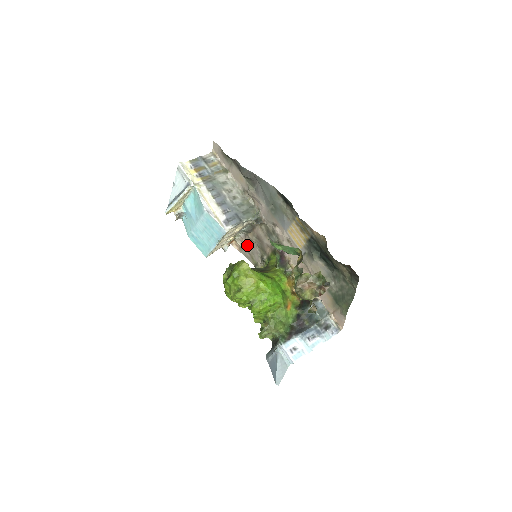
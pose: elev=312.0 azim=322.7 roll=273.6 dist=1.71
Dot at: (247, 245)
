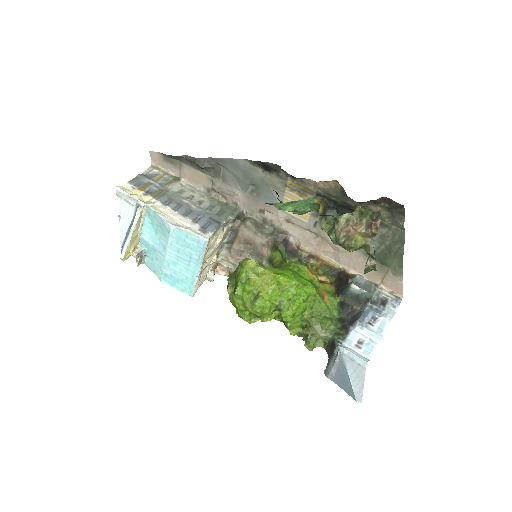
Dot at: (236, 261)
